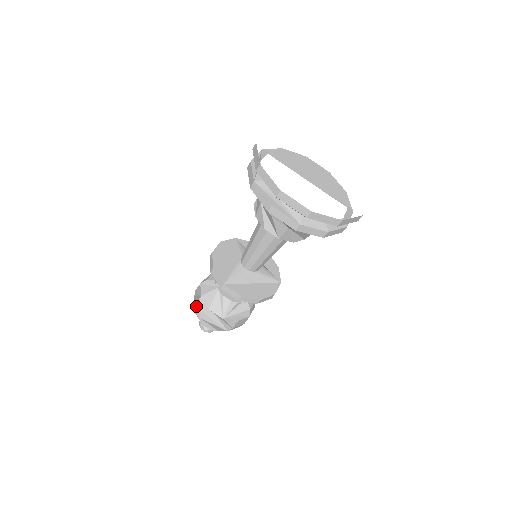
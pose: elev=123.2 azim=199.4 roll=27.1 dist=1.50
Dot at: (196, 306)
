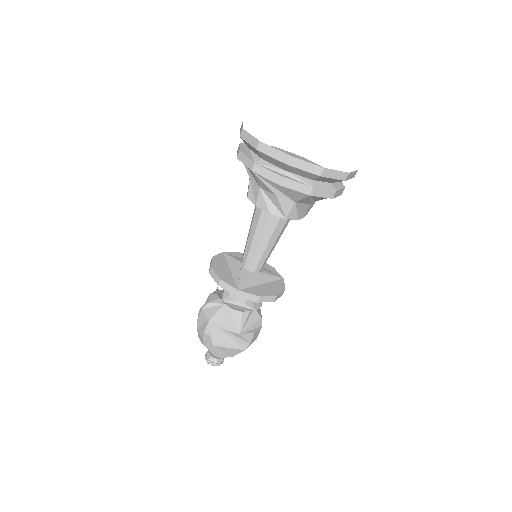
Dot at: (205, 334)
